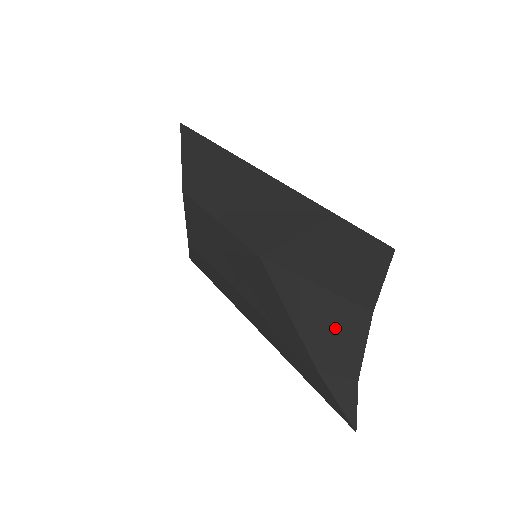
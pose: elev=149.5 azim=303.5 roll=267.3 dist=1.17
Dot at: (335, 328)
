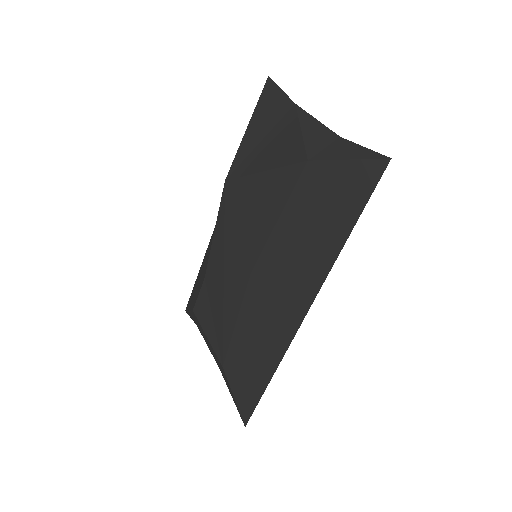
Dot at: (289, 135)
